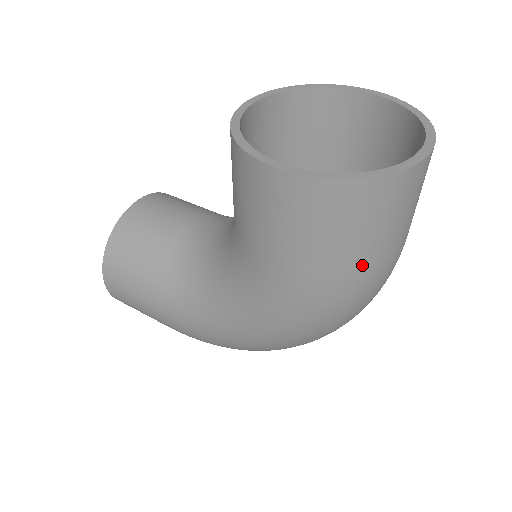
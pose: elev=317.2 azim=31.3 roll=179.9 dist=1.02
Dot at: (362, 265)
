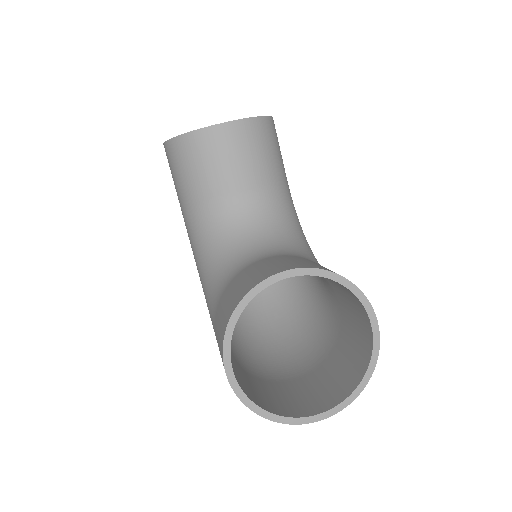
Dot at: occluded
